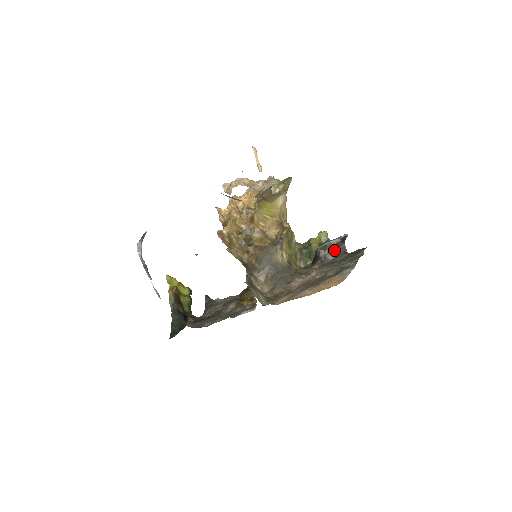
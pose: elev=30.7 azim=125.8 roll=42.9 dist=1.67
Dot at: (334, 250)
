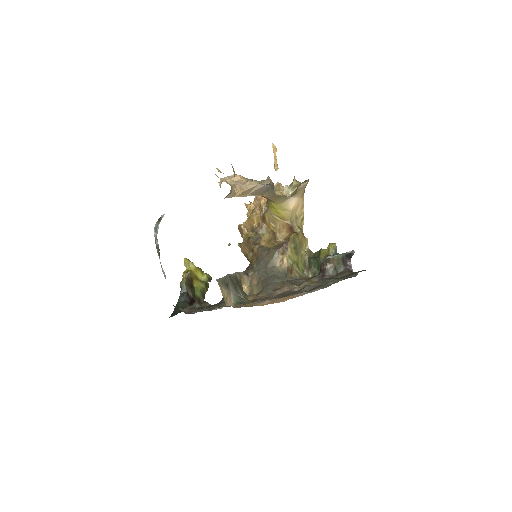
Dot at: (338, 266)
